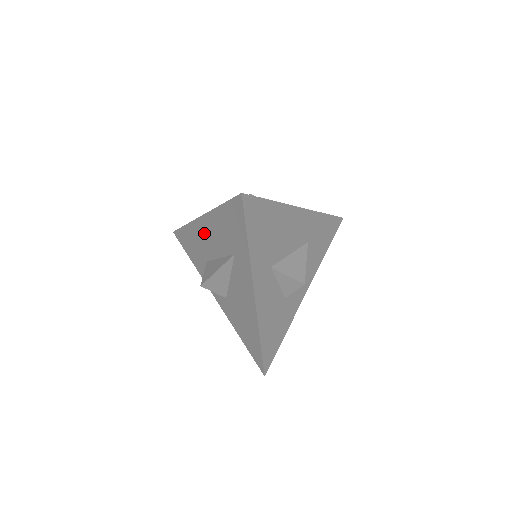
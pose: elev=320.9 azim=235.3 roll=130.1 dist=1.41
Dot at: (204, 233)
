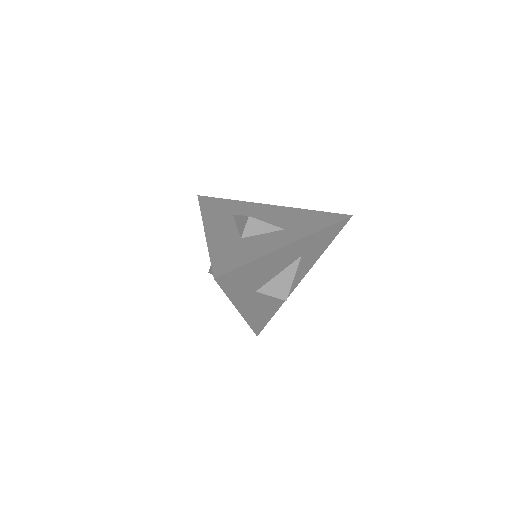
Dot at: occluded
